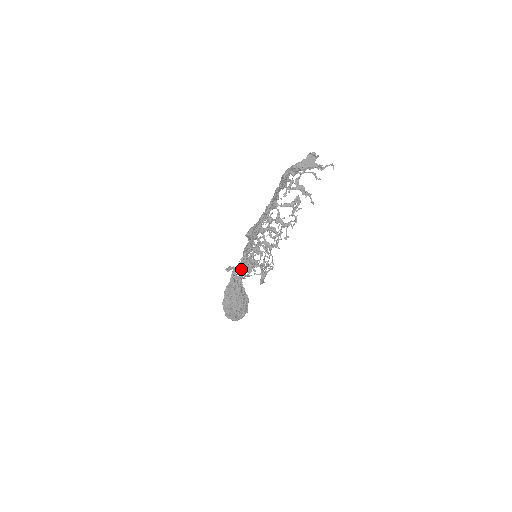
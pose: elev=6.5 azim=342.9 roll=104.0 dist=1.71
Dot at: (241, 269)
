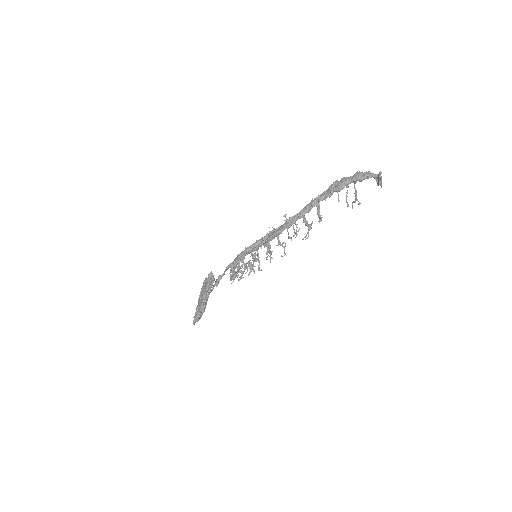
Dot at: occluded
